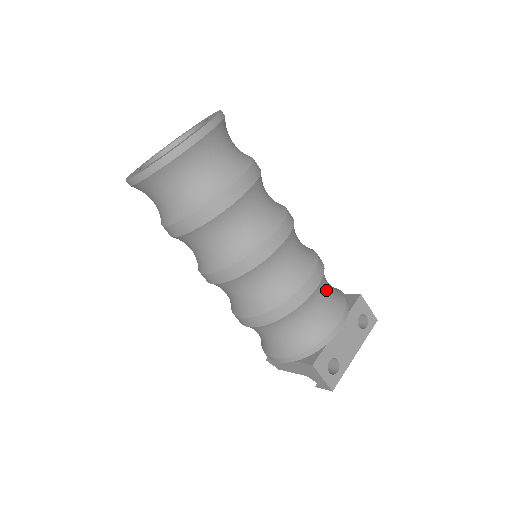
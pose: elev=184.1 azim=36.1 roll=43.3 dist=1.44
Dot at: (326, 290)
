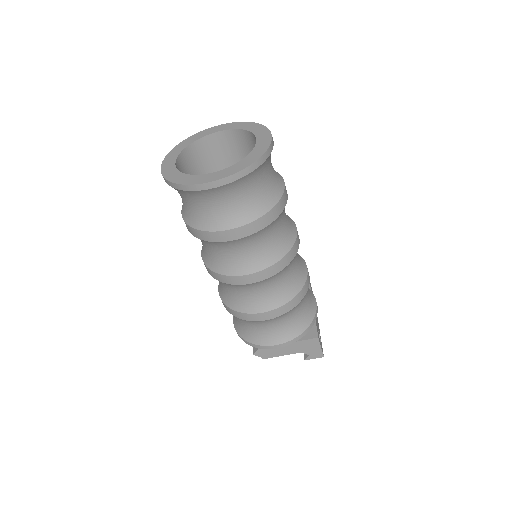
Dot at: occluded
